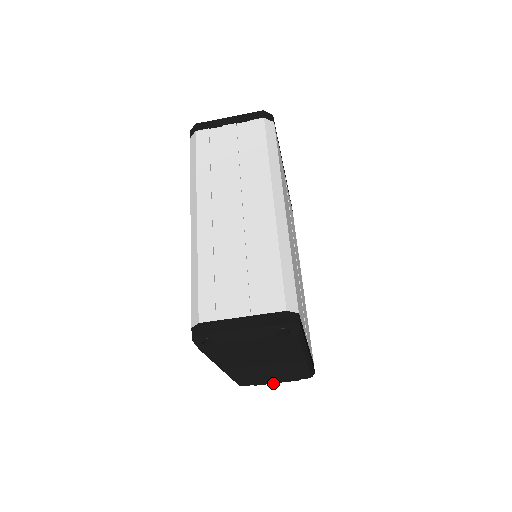
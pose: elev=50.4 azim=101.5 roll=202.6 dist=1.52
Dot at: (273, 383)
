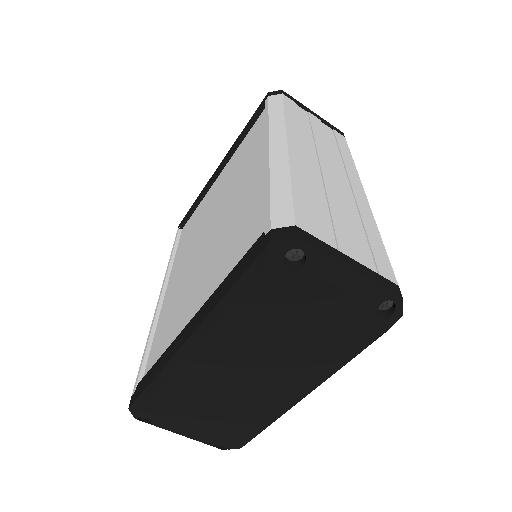
Dot at: (181, 434)
